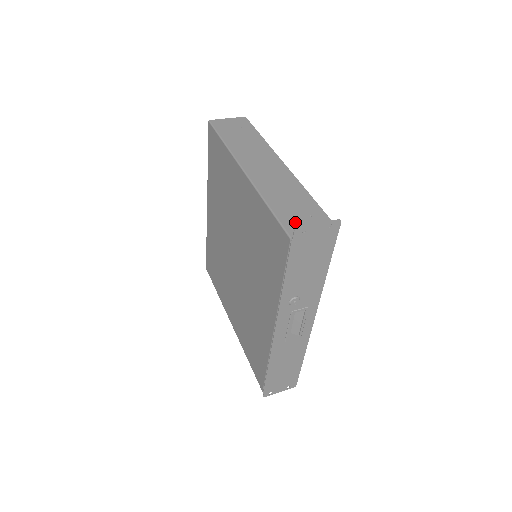
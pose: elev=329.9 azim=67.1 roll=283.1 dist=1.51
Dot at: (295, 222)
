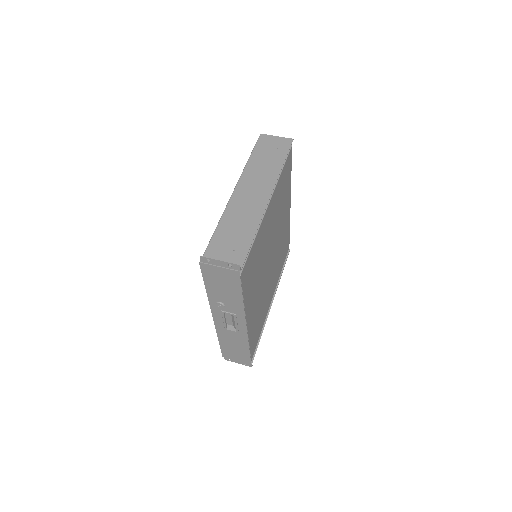
Dot at: (218, 250)
